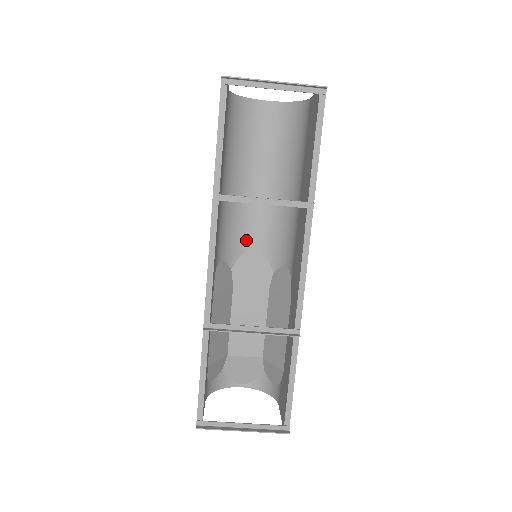
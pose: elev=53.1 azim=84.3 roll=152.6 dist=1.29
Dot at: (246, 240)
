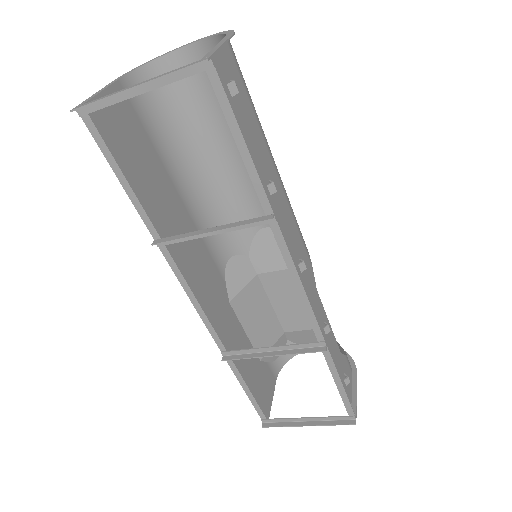
Dot at: occluded
